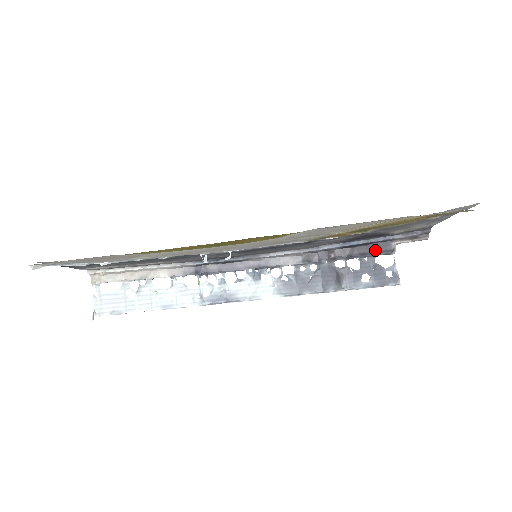
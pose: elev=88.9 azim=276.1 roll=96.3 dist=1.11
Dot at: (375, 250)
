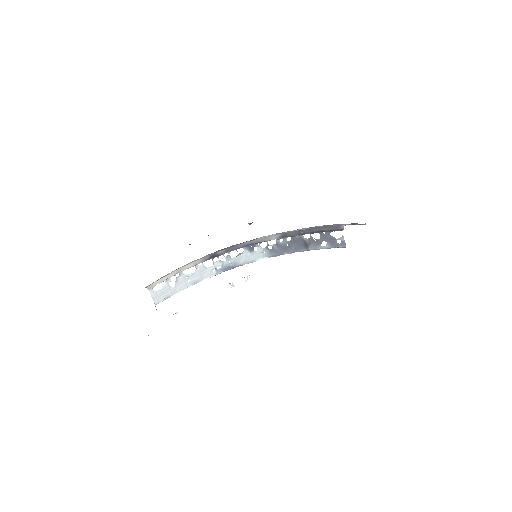
Dot at: (330, 229)
